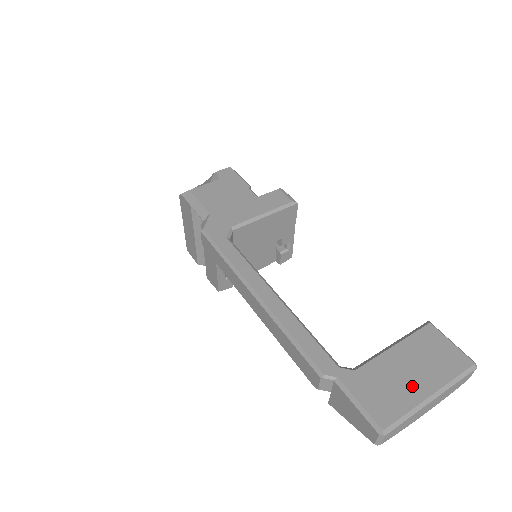
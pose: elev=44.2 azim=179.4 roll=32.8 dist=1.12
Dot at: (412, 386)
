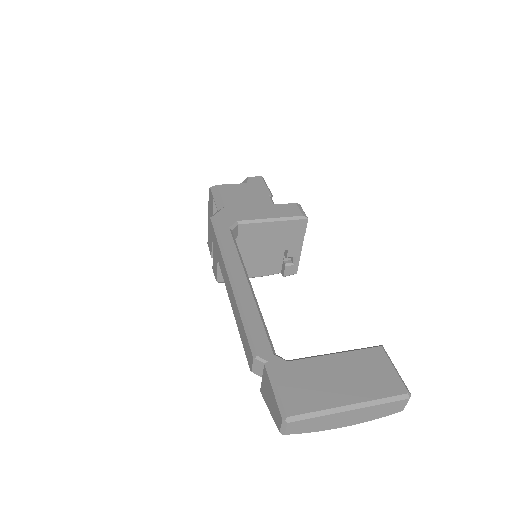
Dot at: (335, 391)
